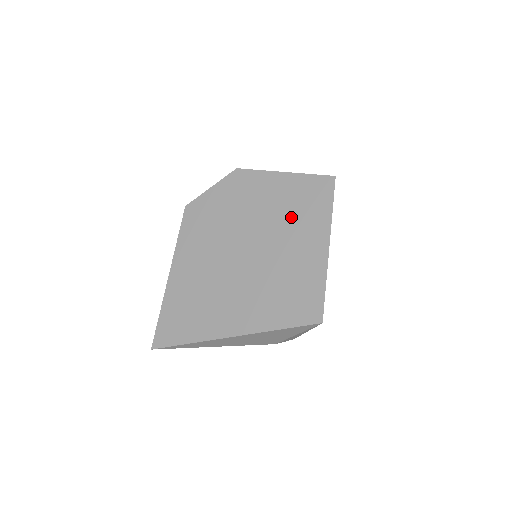
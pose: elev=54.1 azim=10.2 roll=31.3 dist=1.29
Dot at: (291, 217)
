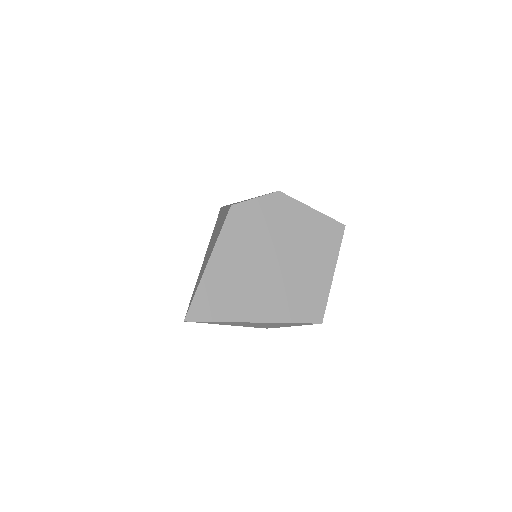
Dot at: (313, 244)
